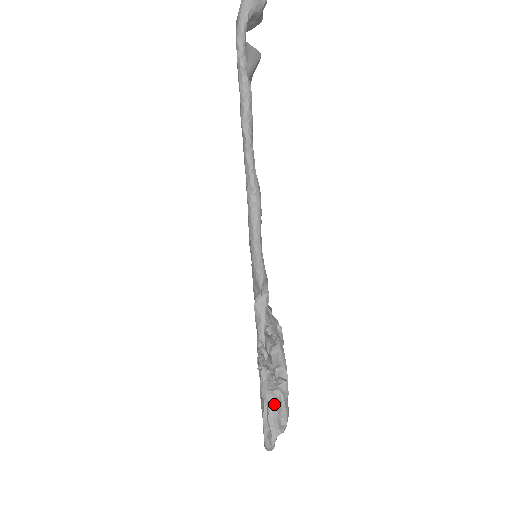
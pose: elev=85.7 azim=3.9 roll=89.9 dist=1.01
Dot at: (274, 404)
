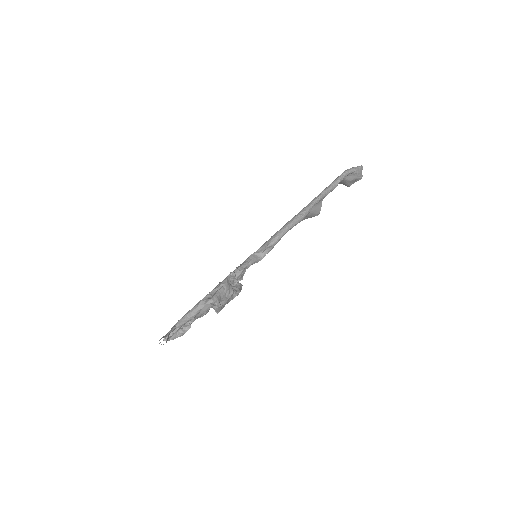
Dot at: (227, 290)
